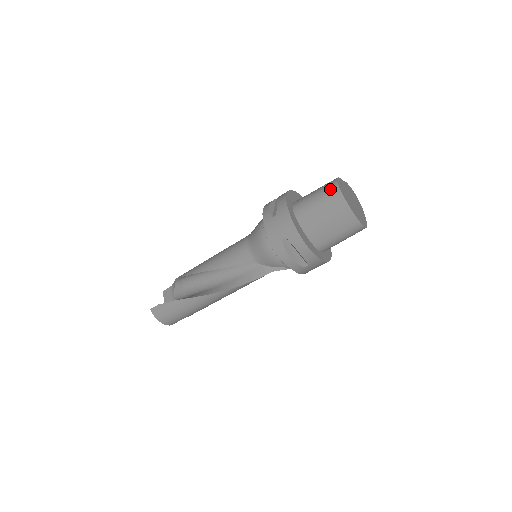
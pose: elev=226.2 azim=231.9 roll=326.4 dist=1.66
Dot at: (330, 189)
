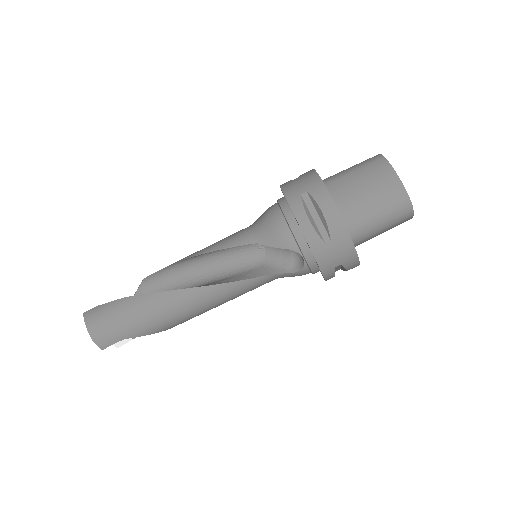
Dot at: (370, 158)
